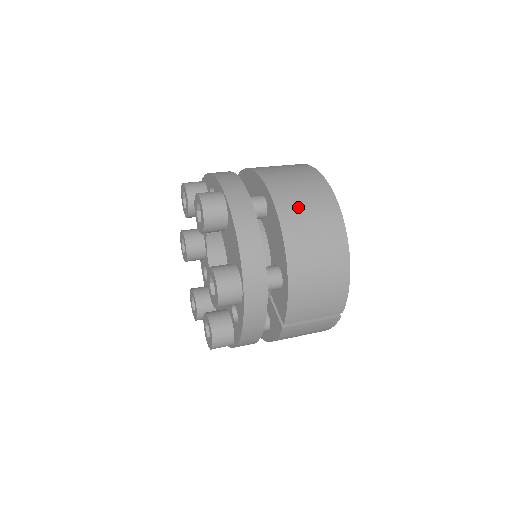
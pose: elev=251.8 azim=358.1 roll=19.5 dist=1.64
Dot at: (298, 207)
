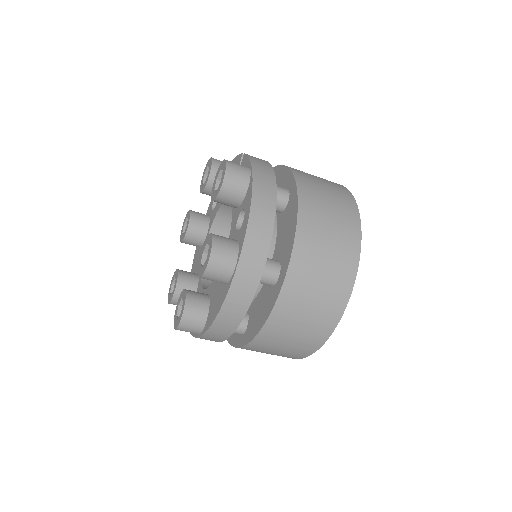
Dot at: (296, 315)
